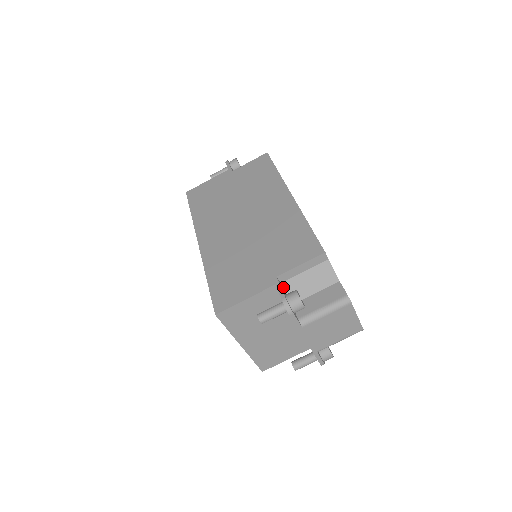
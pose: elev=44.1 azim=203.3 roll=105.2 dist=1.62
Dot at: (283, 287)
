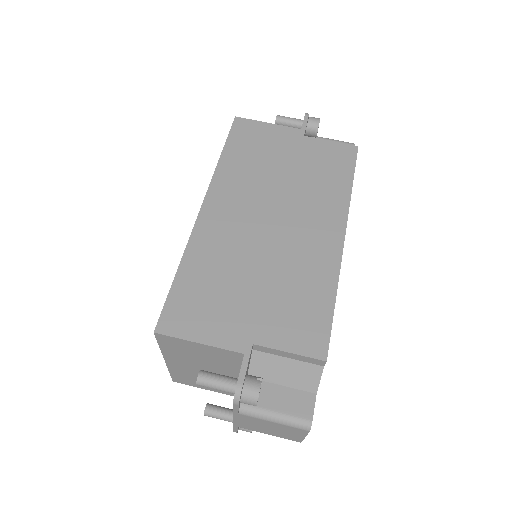
Dot at: (252, 355)
